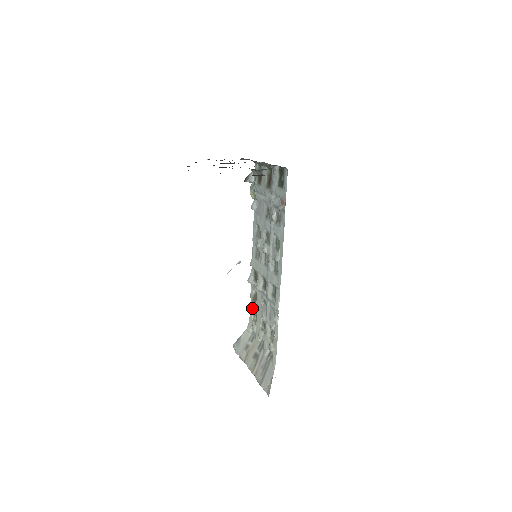
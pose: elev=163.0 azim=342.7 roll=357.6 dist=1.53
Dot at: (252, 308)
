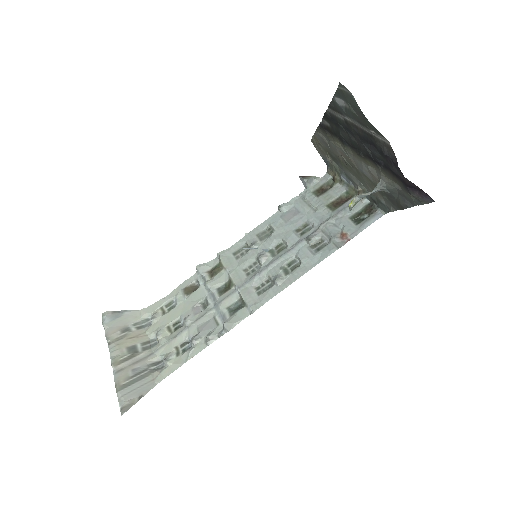
Dot at: (173, 296)
